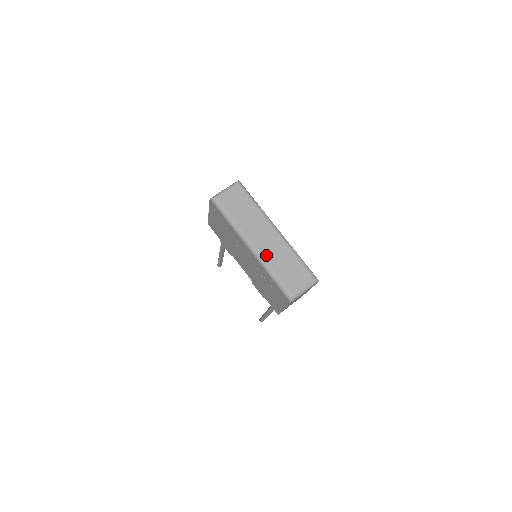
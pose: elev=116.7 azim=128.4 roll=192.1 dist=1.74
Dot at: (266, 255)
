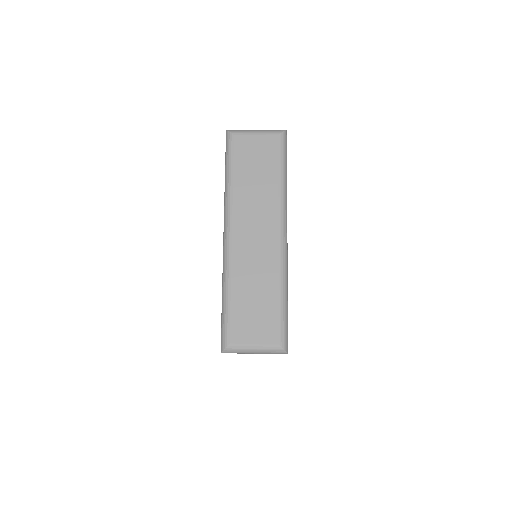
Dot at: (238, 260)
